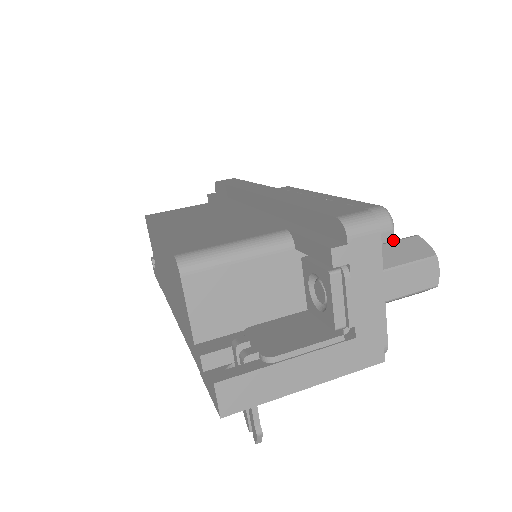
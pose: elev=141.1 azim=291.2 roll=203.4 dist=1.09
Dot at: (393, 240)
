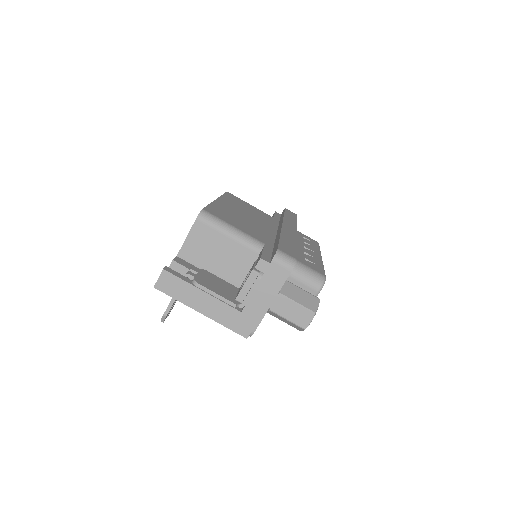
Dot at: occluded
